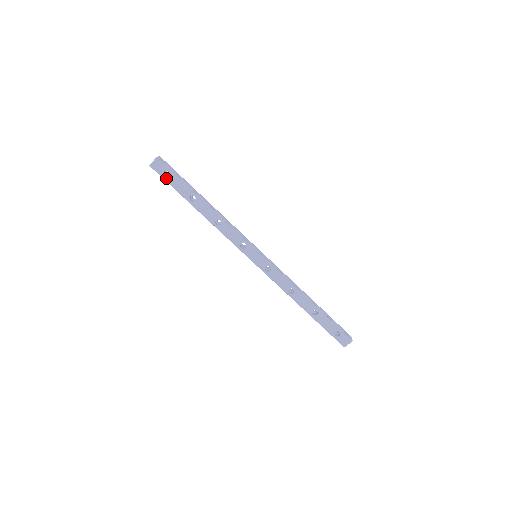
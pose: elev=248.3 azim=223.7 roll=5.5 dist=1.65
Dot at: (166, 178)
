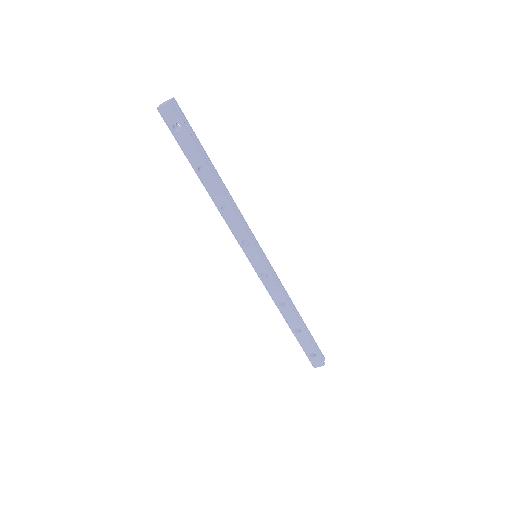
Dot at: (175, 133)
